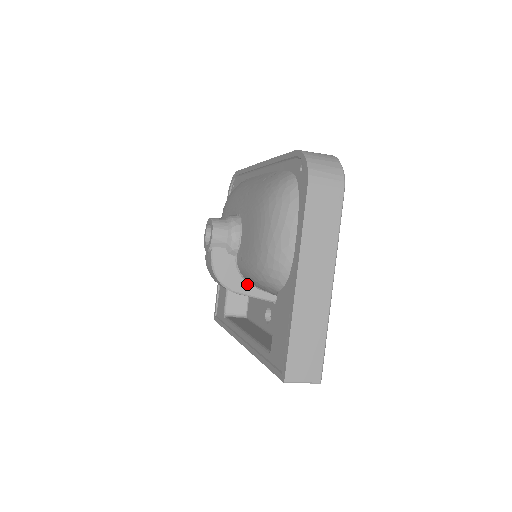
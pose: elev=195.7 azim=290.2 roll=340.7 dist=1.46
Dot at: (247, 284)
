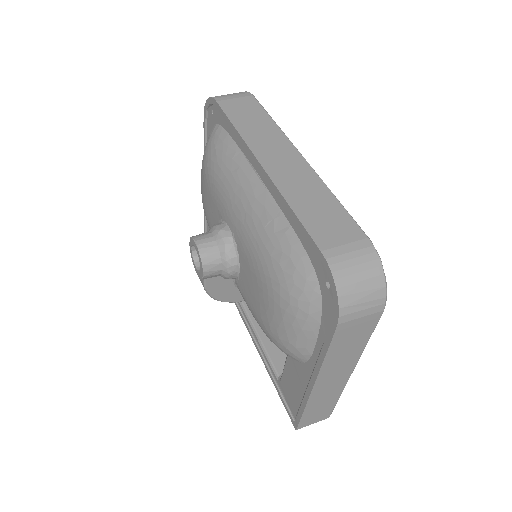
Dot at: occluded
